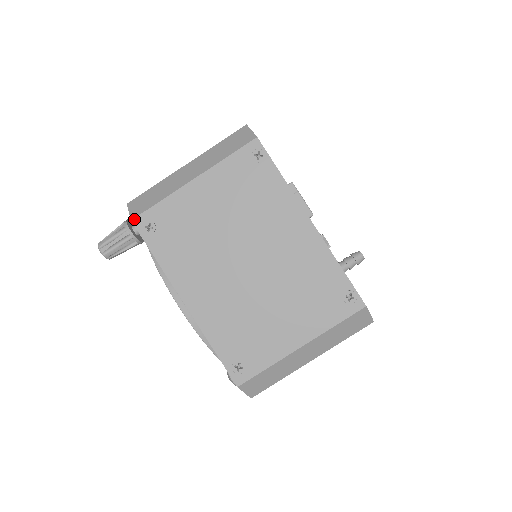
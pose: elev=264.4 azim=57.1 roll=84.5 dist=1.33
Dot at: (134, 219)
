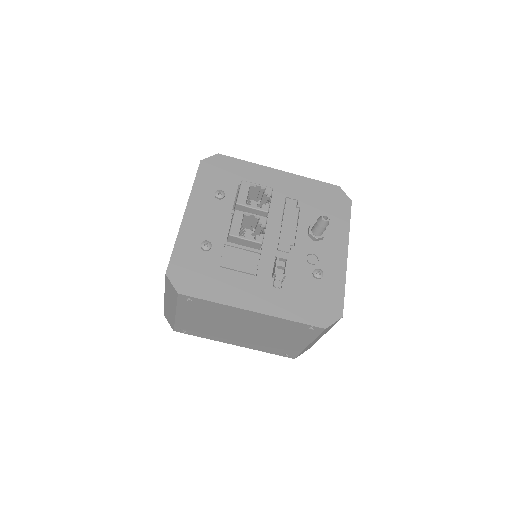
Dot at: (174, 330)
